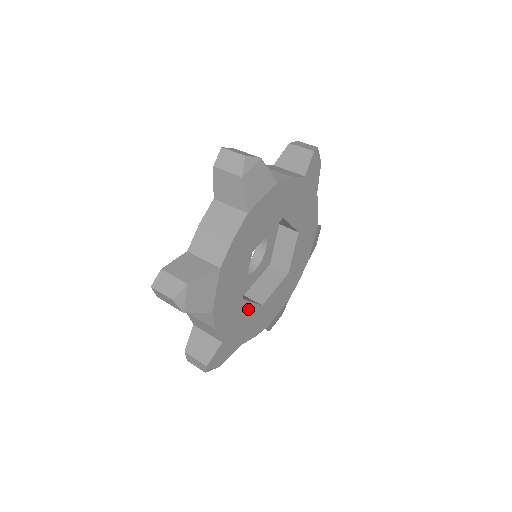
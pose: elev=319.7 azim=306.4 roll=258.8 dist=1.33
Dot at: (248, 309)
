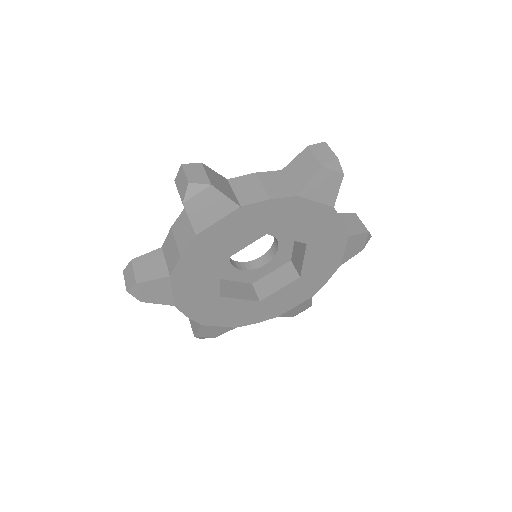
Dot at: (235, 303)
